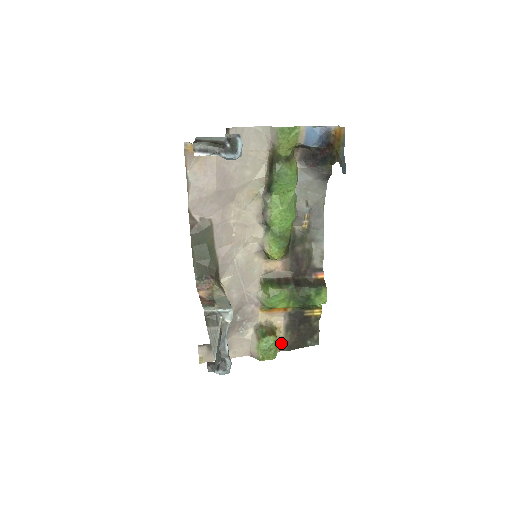
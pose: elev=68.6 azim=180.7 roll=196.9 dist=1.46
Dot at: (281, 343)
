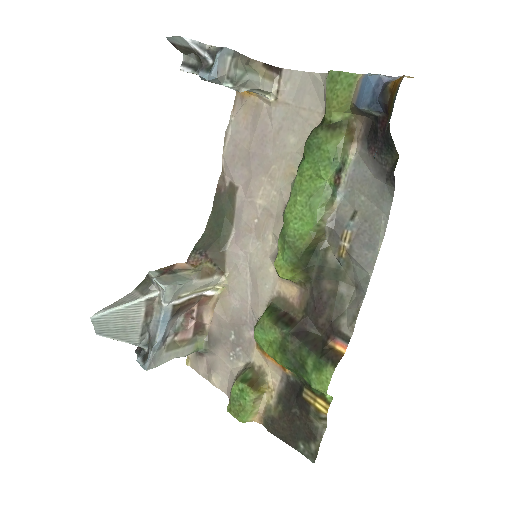
Dot at: (265, 412)
